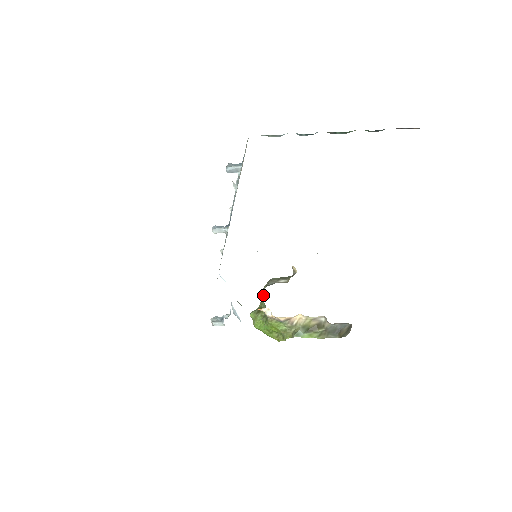
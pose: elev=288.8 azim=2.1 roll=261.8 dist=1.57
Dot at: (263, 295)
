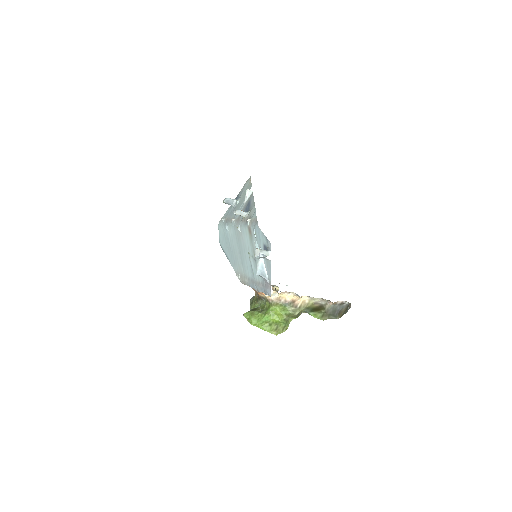
Dot at: (254, 301)
